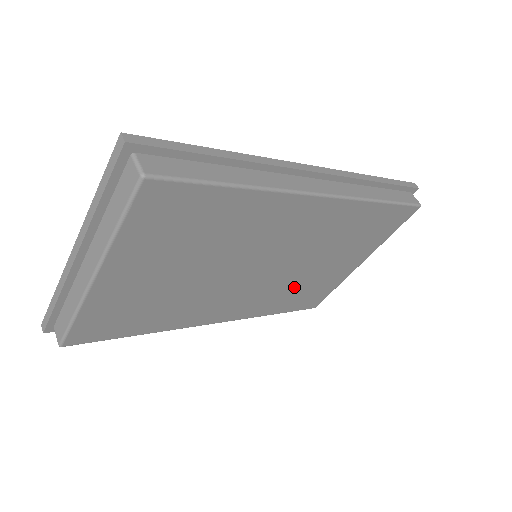
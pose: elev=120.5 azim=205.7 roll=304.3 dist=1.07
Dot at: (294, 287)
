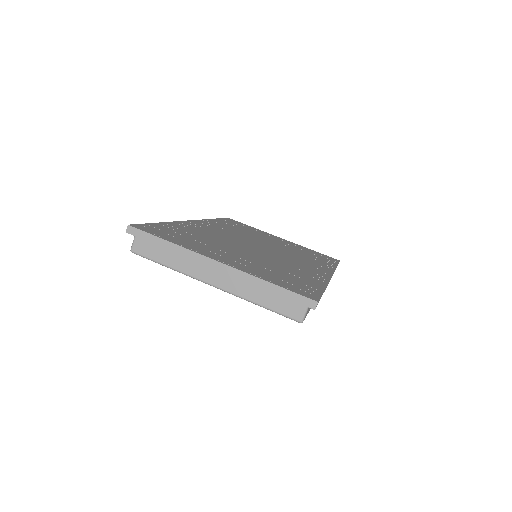
Dot at: occluded
